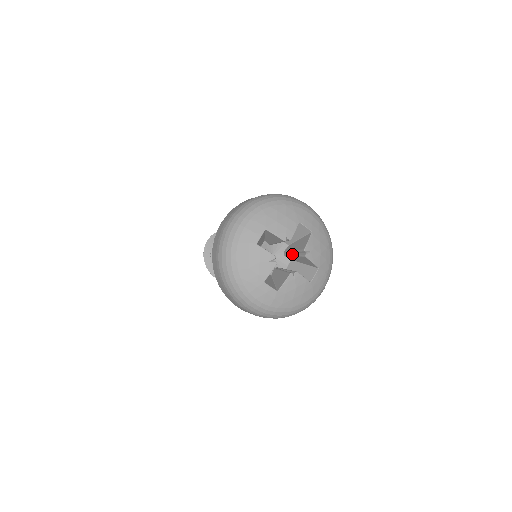
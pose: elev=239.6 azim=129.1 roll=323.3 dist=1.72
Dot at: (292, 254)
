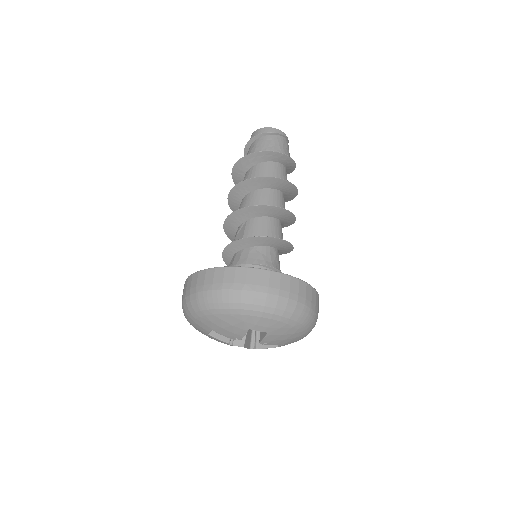
Dot at: occluded
